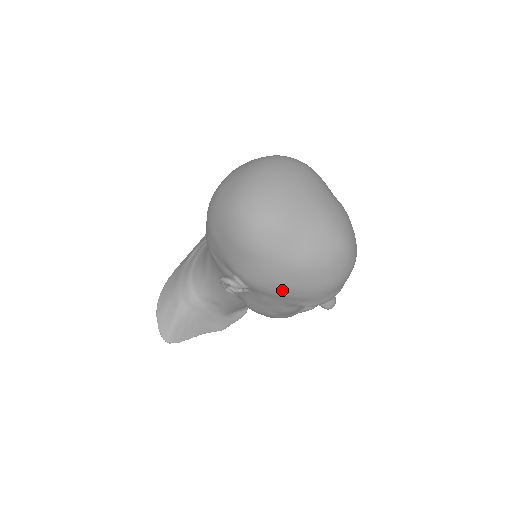
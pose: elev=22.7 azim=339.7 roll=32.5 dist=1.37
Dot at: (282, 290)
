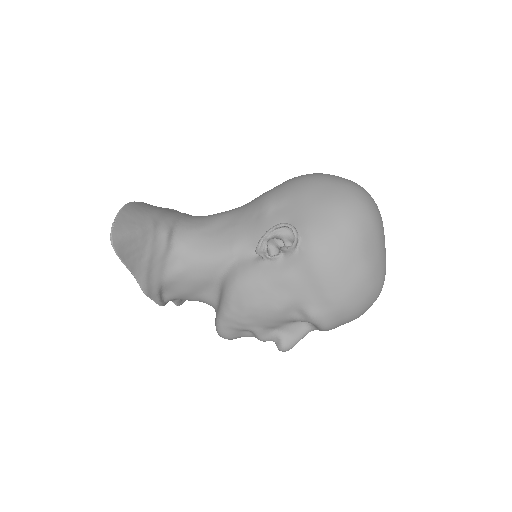
Dot at: (331, 275)
